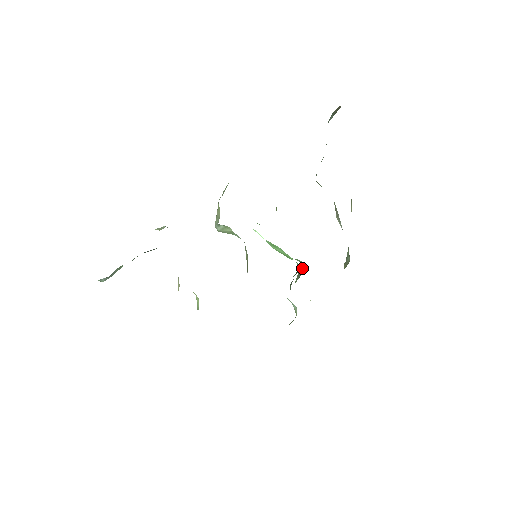
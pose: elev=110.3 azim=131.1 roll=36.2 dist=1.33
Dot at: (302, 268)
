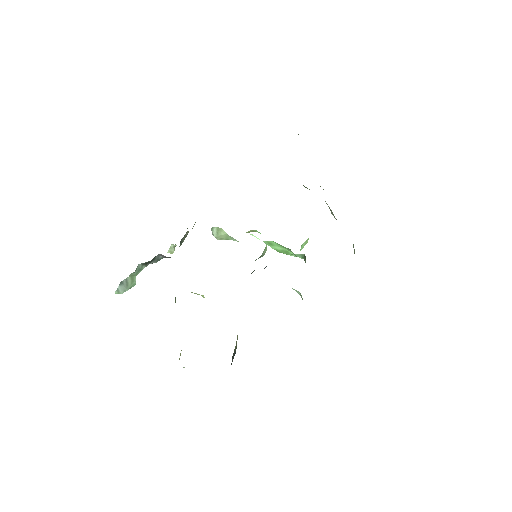
Dot at: occluded
